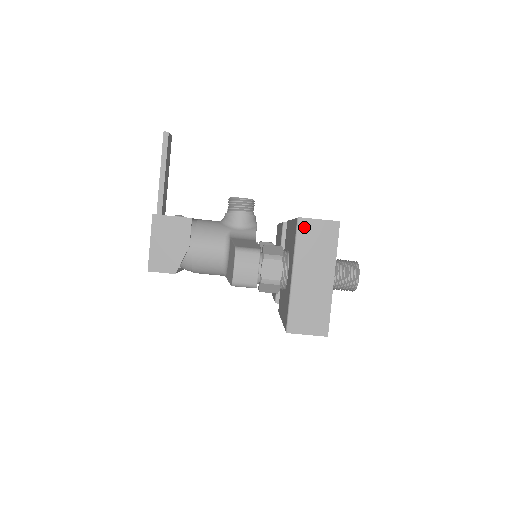
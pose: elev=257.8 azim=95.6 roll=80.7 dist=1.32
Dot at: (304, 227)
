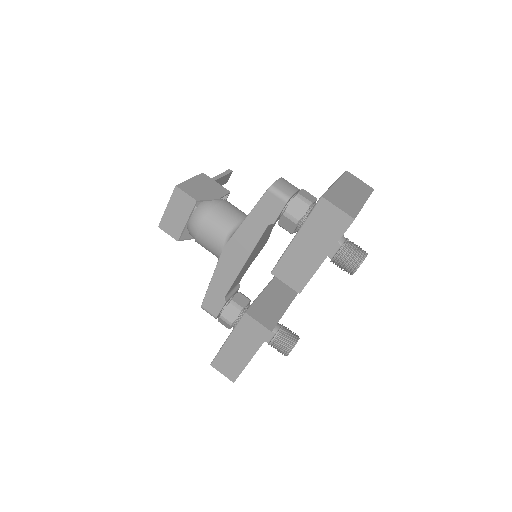
Dot at: (349, 175)
